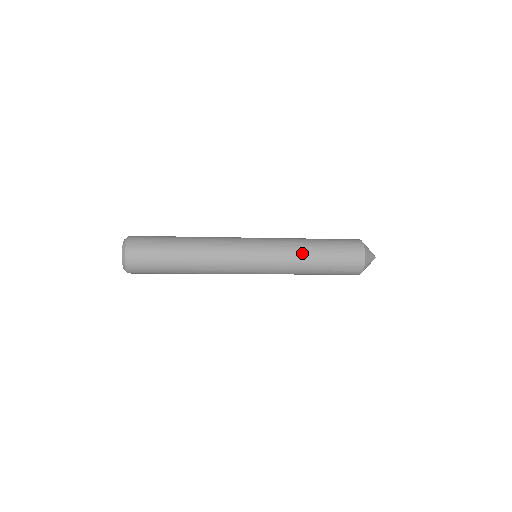
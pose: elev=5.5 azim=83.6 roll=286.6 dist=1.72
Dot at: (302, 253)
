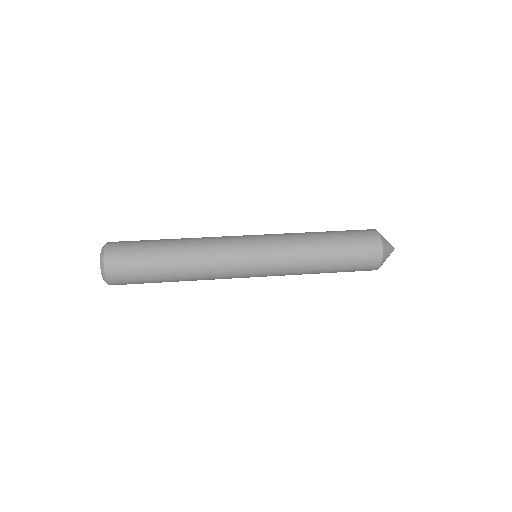
Dot at: (309, 248)
